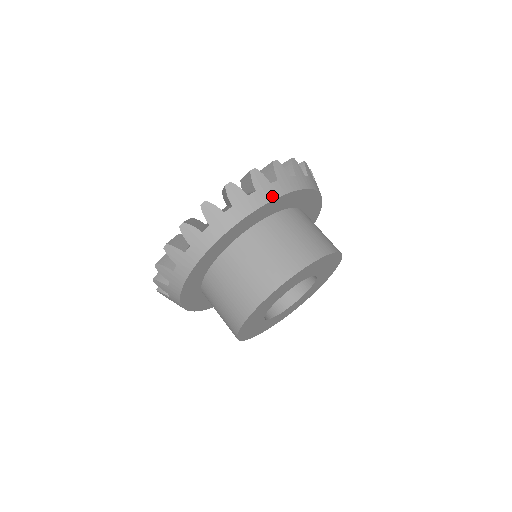
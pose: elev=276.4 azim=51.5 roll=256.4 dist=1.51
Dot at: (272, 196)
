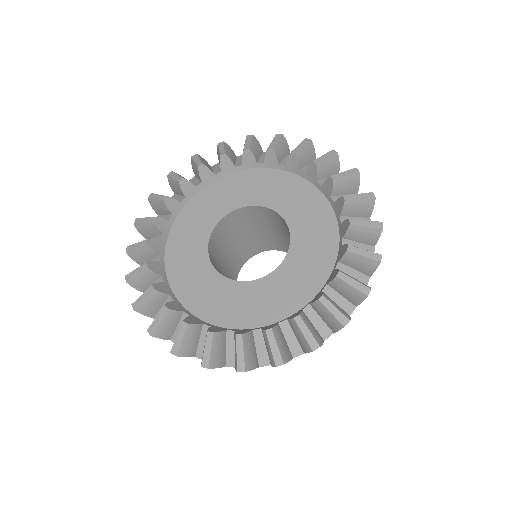
Dot at: occluded
